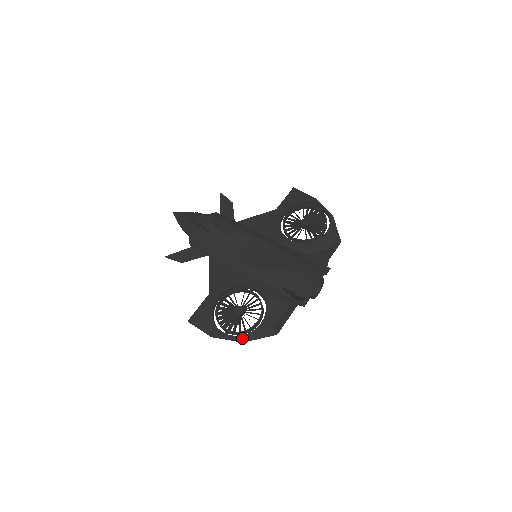
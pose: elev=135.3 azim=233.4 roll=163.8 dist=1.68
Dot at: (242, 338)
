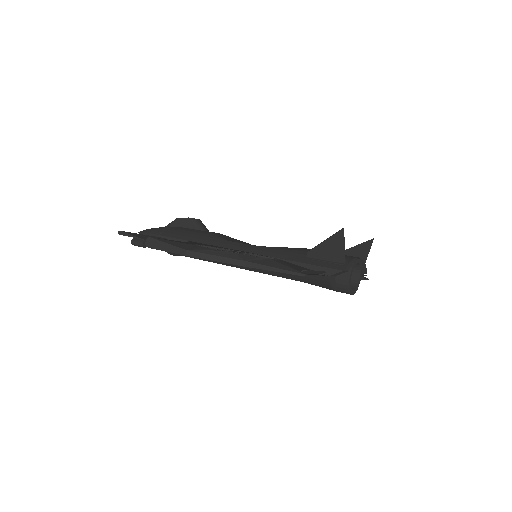
Dot at: (246, 257)
